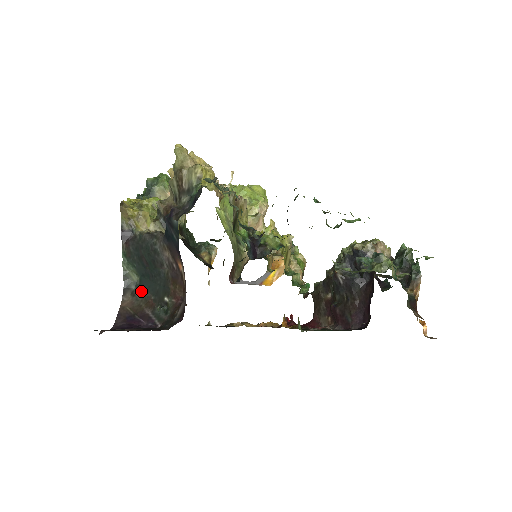
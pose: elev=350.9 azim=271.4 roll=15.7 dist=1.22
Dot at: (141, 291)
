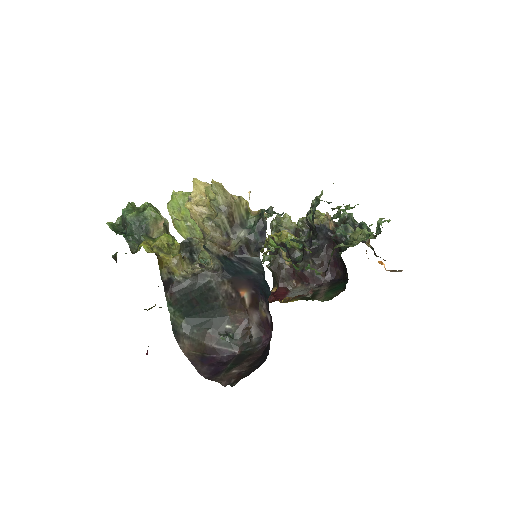
Dot at: (193, 331)
